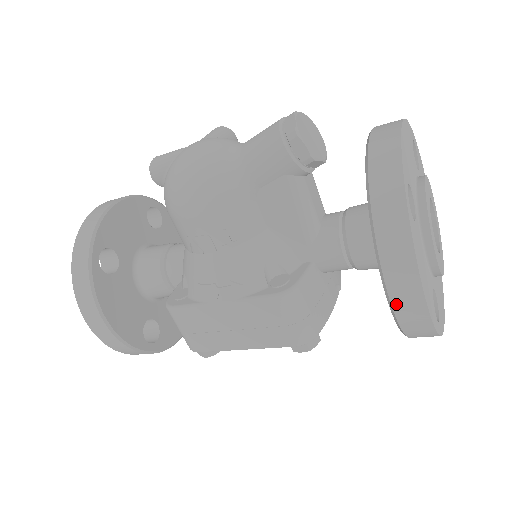
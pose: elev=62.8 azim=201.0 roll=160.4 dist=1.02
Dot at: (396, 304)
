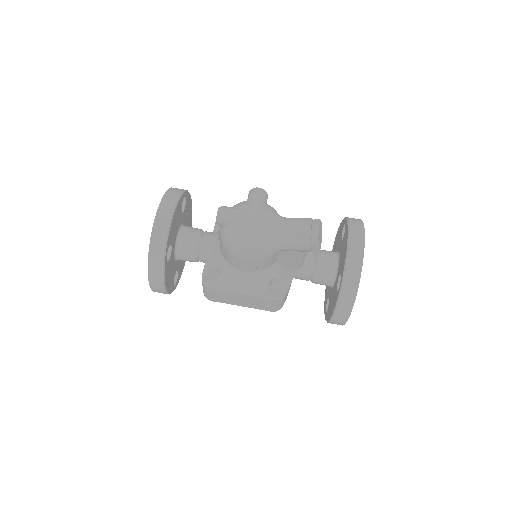
Dot at: (333, 322)
